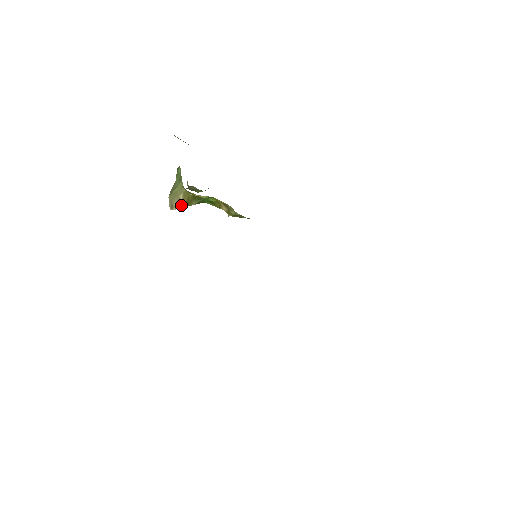
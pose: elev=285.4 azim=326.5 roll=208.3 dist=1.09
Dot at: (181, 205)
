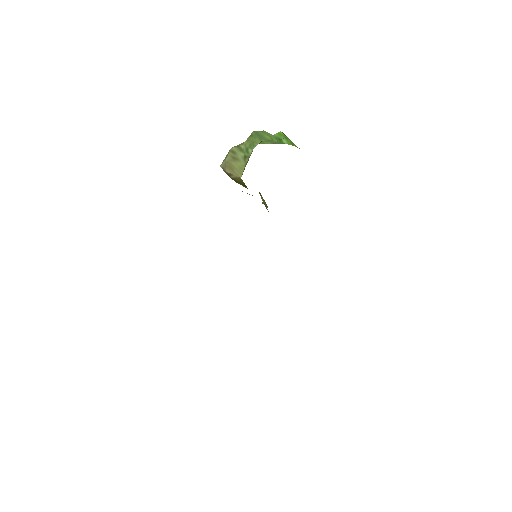
Dot at: (231, 177)
